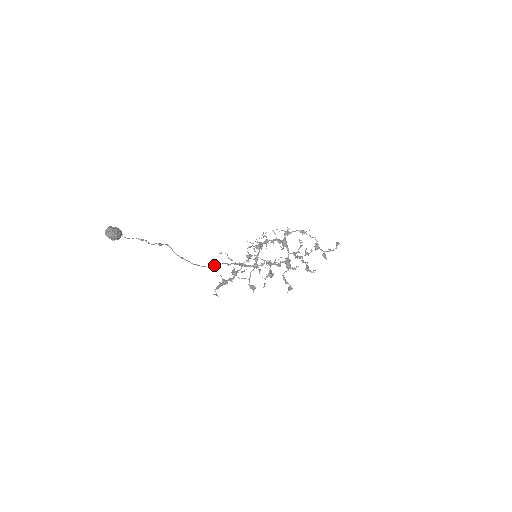
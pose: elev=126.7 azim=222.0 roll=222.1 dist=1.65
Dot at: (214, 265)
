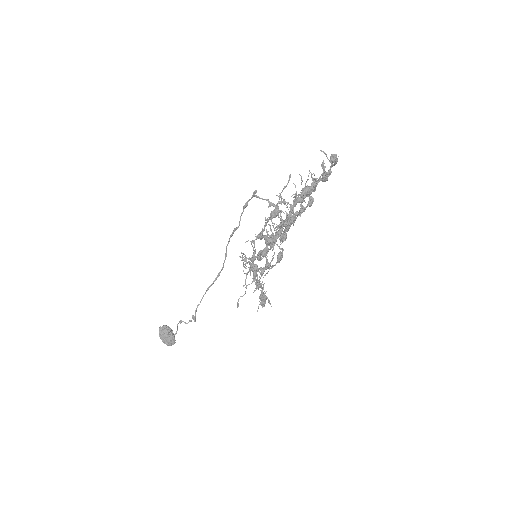
Dot at: (226, 255)
